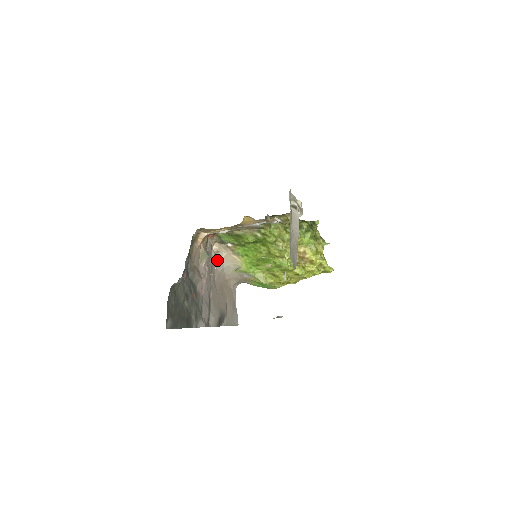
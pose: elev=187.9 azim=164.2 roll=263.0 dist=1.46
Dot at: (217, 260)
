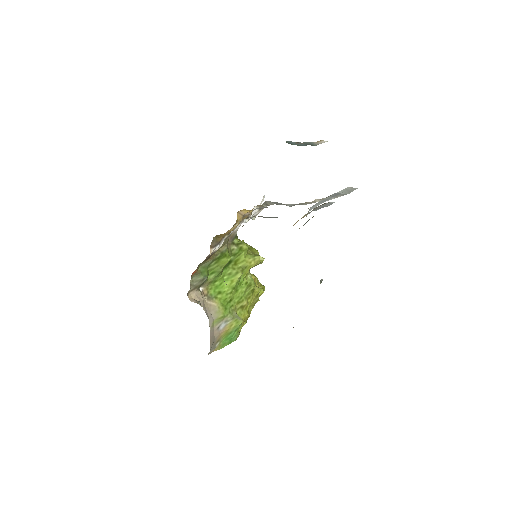
Dot at: (204, 309)
